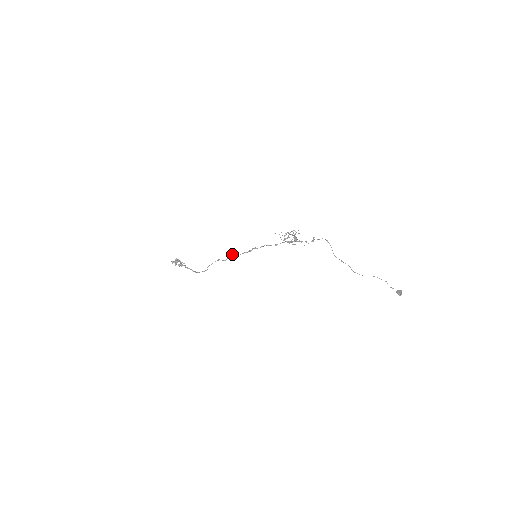
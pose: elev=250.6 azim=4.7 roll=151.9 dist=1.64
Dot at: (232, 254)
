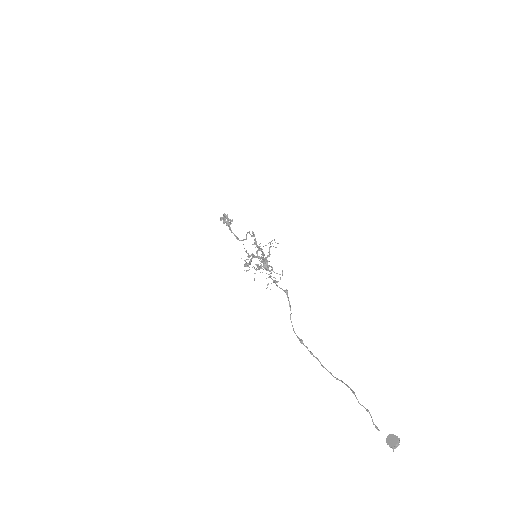
Dot at: (252, 233)
